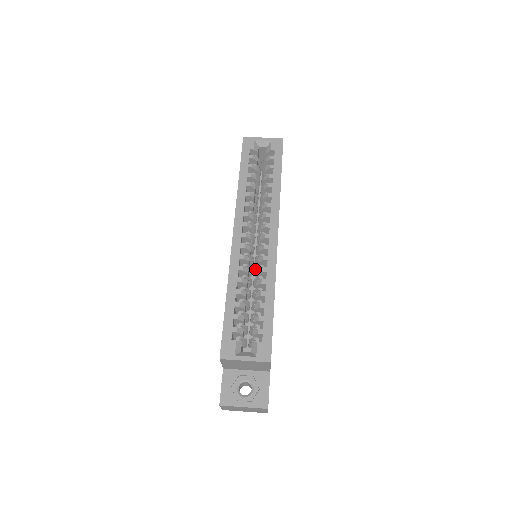
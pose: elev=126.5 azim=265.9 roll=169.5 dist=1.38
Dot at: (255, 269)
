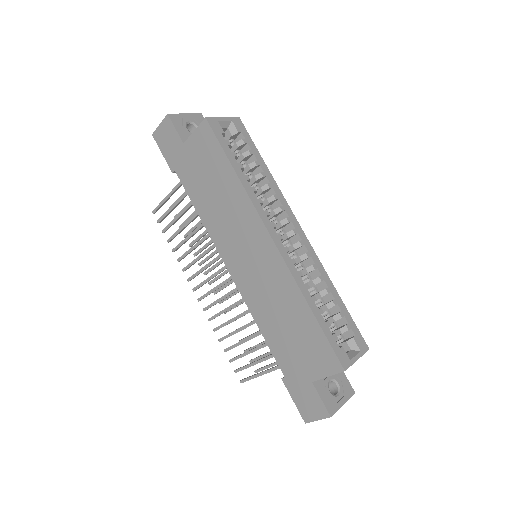
Dot at: occluded
